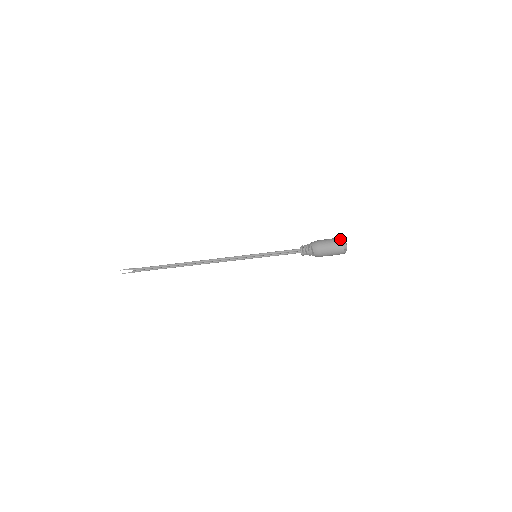
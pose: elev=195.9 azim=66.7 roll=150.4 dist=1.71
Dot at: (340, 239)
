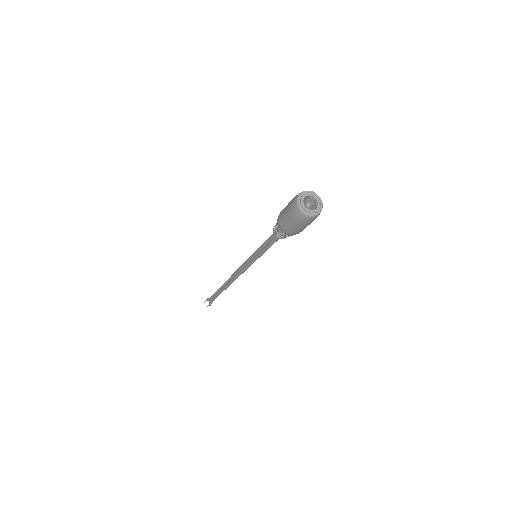
Dot at: occluded
